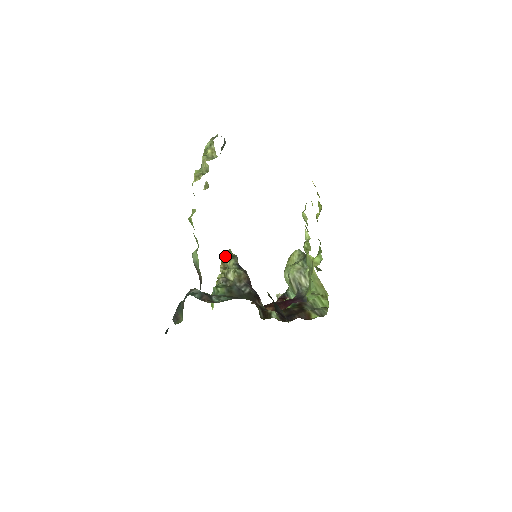
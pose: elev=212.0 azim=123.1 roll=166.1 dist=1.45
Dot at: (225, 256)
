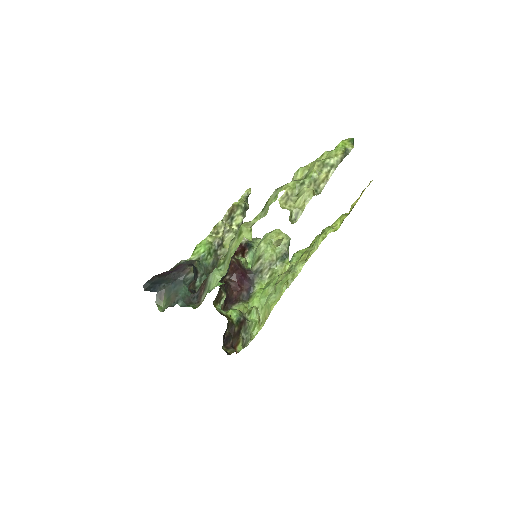
Dot at: (241, 204)
